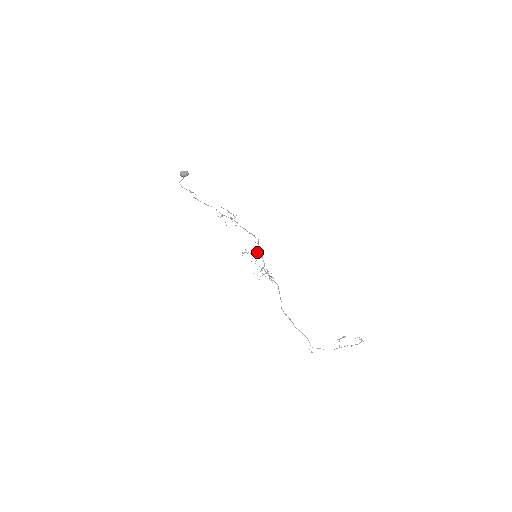
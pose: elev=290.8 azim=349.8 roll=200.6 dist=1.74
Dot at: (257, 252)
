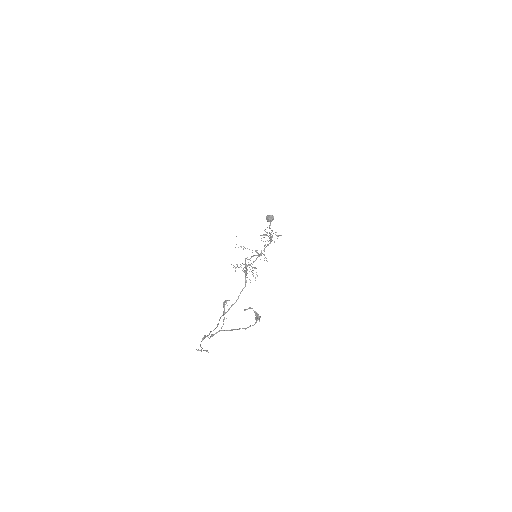
Dot at: (257, 250)
